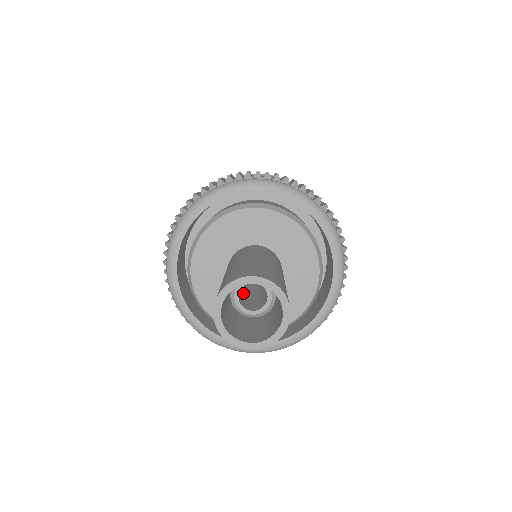
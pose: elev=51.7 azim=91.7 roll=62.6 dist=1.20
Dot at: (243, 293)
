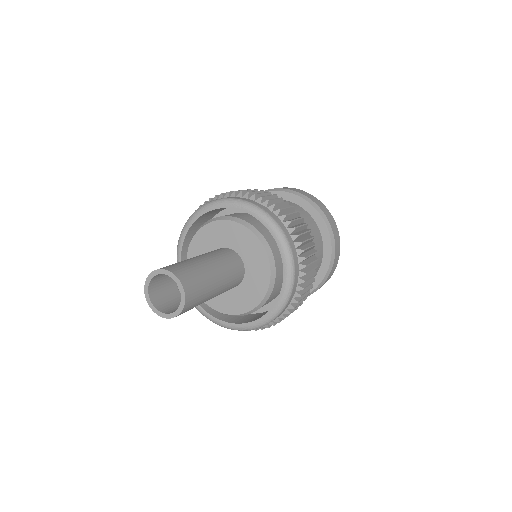
Dot at: occluded
